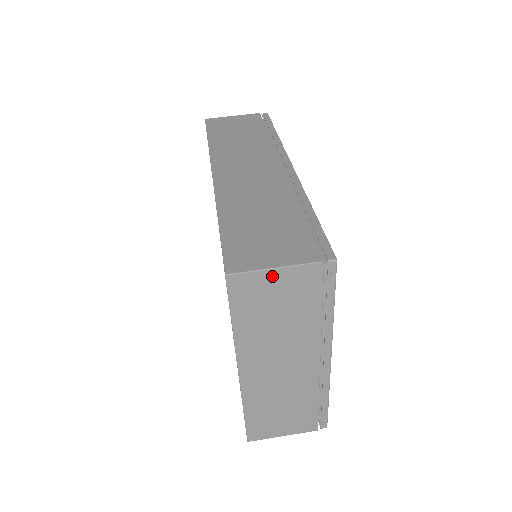
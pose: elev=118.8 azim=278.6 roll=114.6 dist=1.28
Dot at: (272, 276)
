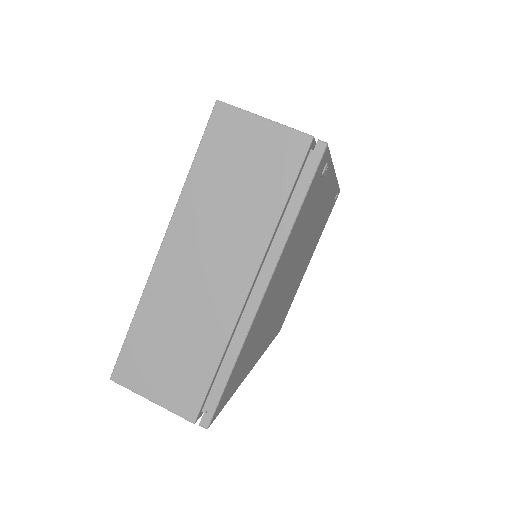
Dot at: (257, 126)
